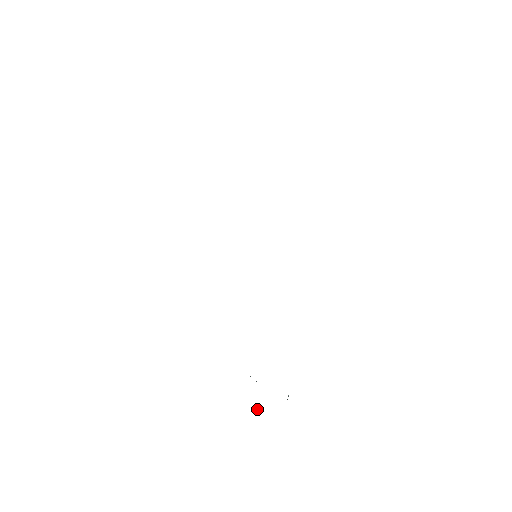
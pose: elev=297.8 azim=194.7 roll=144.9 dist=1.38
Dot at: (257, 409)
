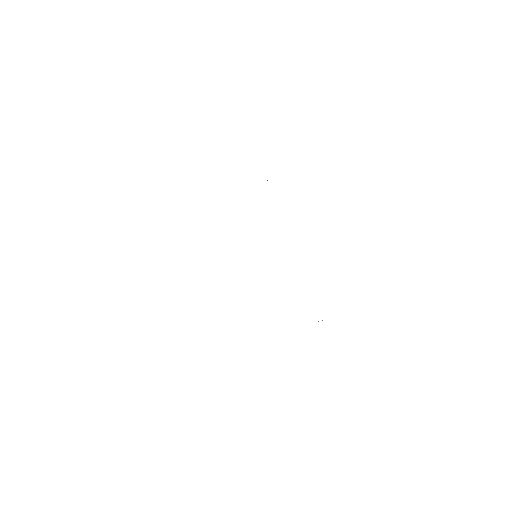
Dot at: occluded
